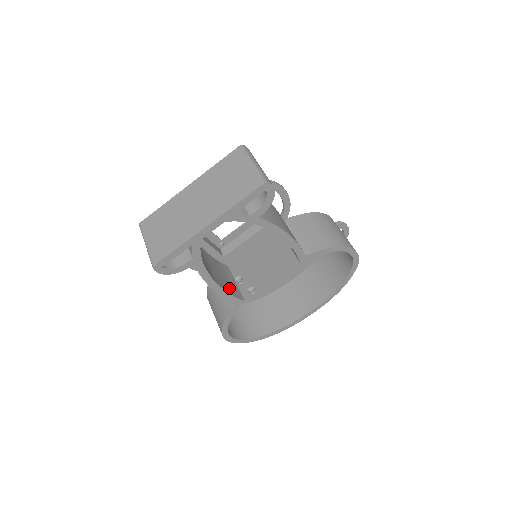
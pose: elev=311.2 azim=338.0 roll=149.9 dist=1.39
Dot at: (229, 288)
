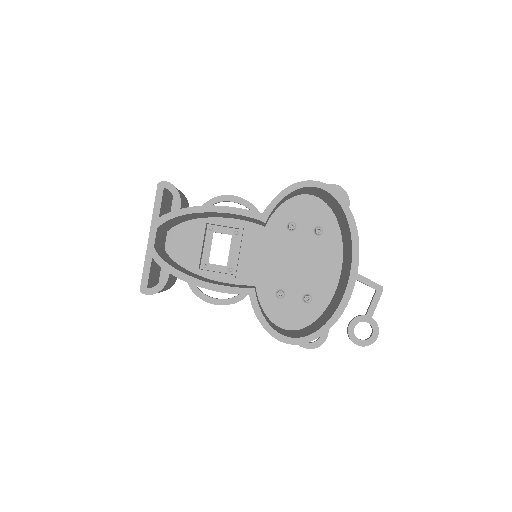
Dot at: occluded
